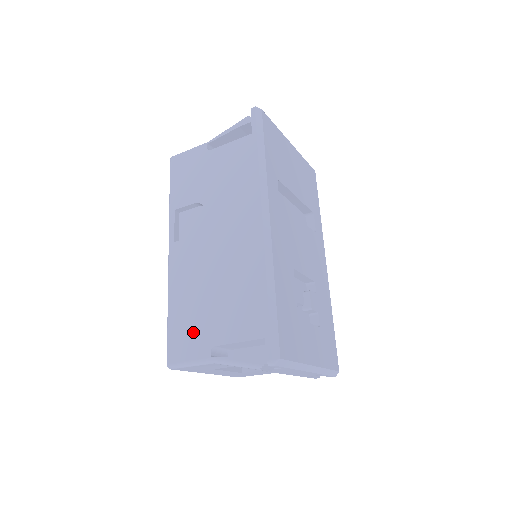
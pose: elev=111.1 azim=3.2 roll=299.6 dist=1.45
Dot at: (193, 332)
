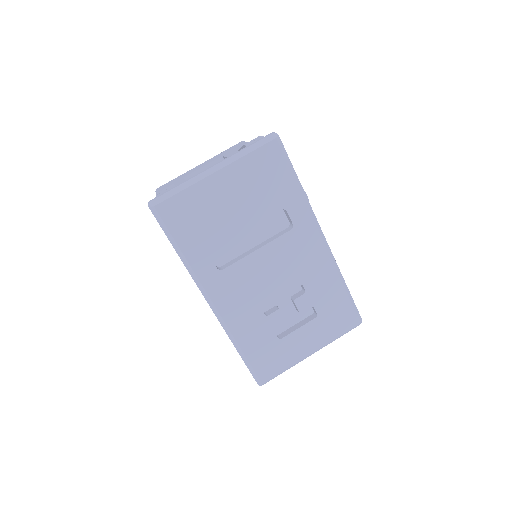
Dot at: occluded
